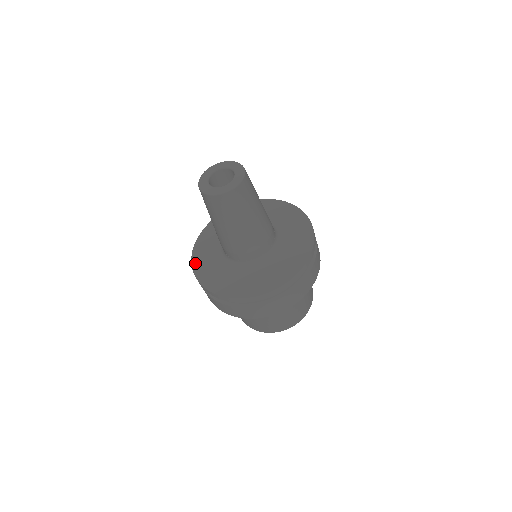
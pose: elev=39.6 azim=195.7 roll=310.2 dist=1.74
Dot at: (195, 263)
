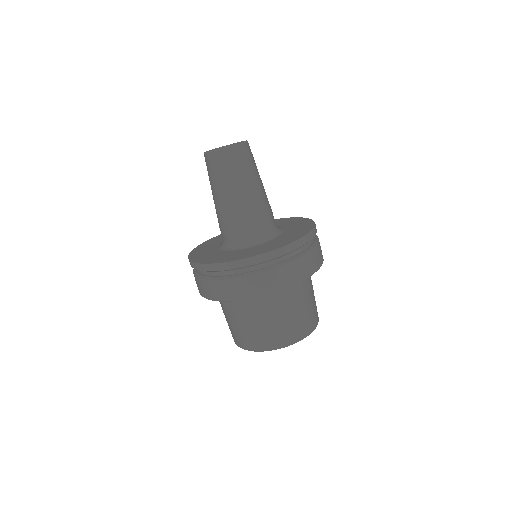
Dot at: (227, 260)
